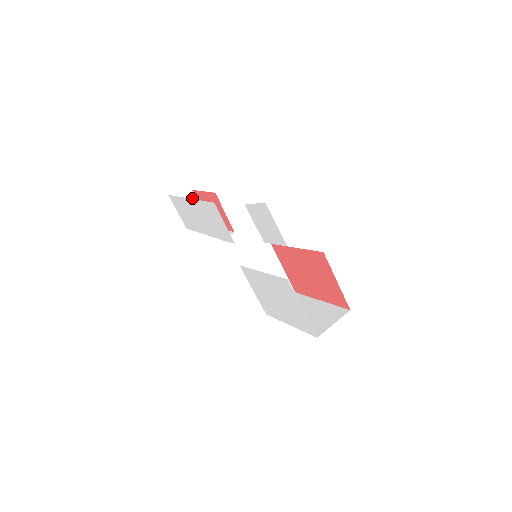
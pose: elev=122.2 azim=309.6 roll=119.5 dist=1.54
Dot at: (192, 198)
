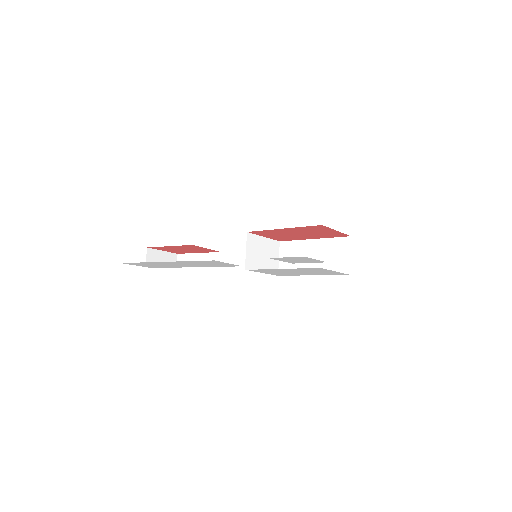
Dot at: (152, 252)
